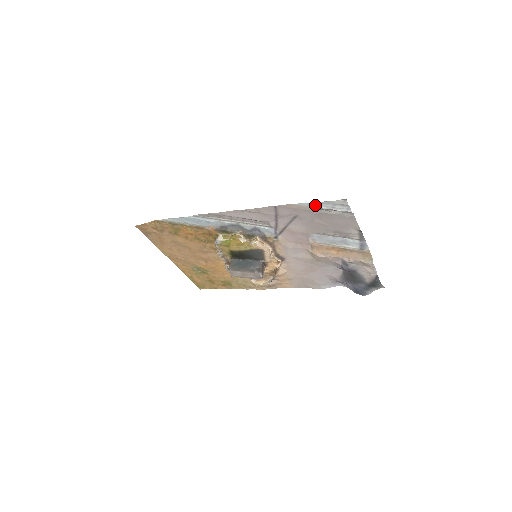
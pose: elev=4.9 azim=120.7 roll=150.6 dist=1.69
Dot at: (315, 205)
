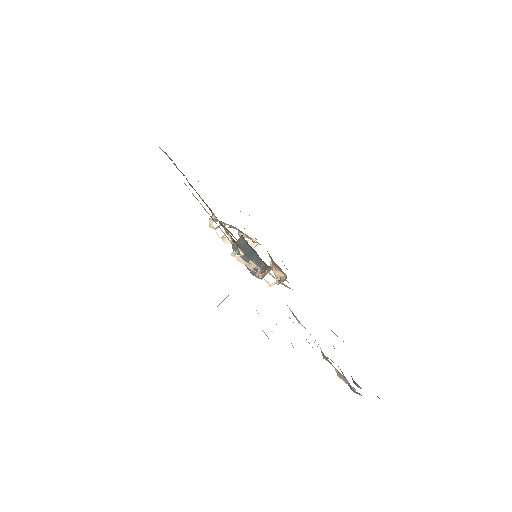
Dot at: occluded
